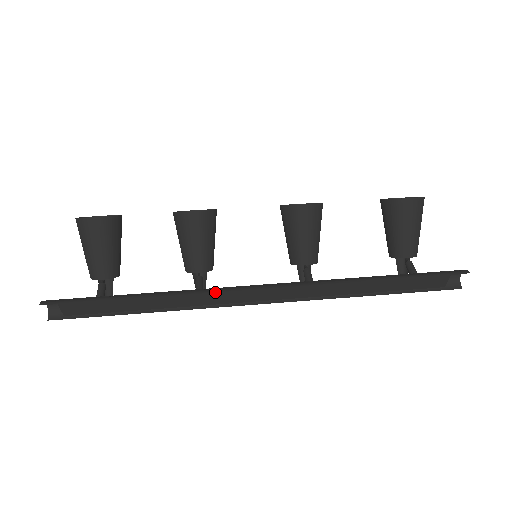
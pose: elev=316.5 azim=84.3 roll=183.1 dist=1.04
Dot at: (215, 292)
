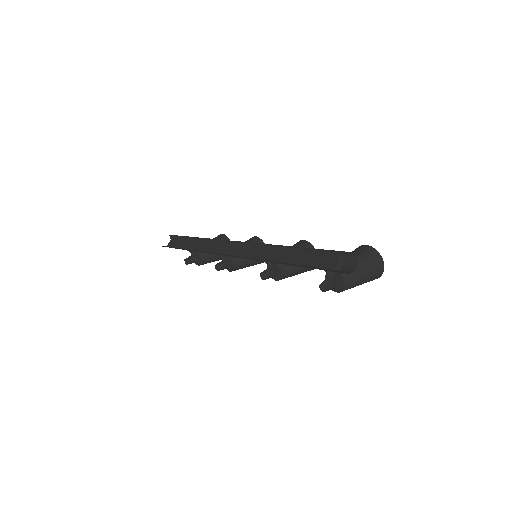
Dot at: (219, 242)
